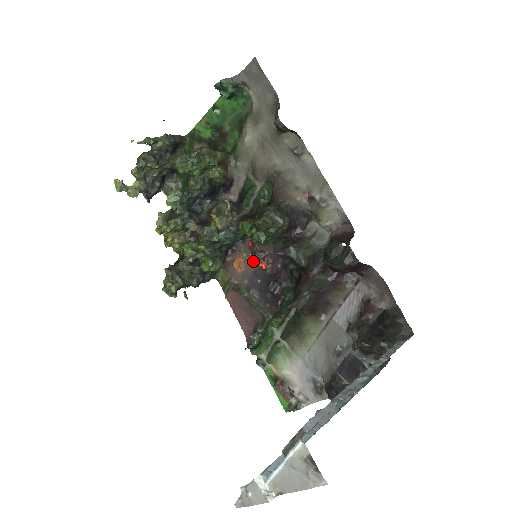
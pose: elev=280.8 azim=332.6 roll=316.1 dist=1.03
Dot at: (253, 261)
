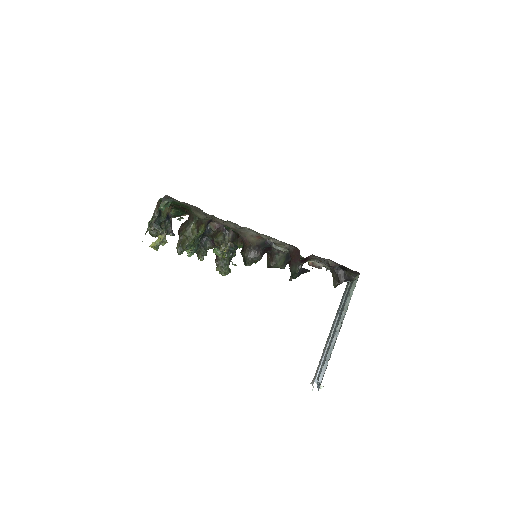
Dot at: occluded
